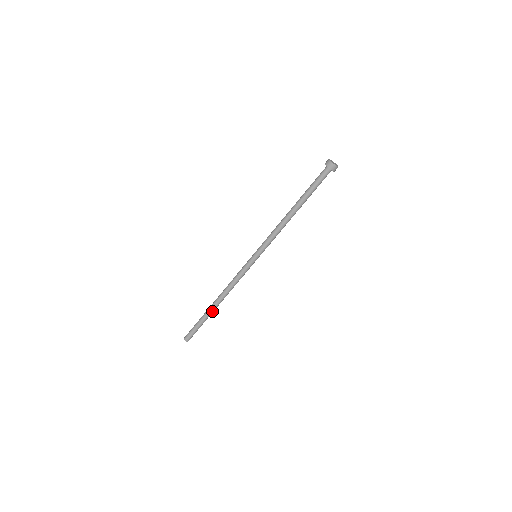
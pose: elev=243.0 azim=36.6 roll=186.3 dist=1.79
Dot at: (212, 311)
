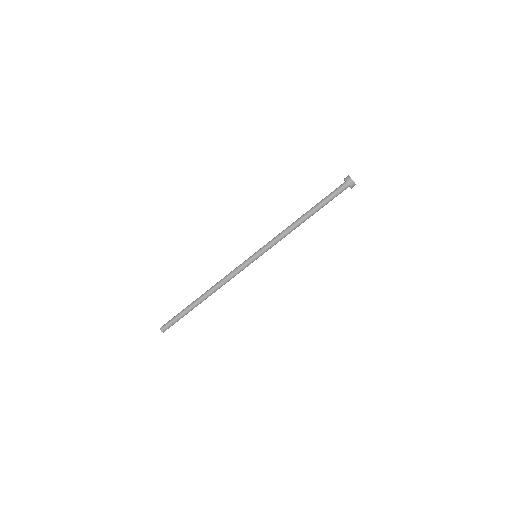
Dot at: occluded
